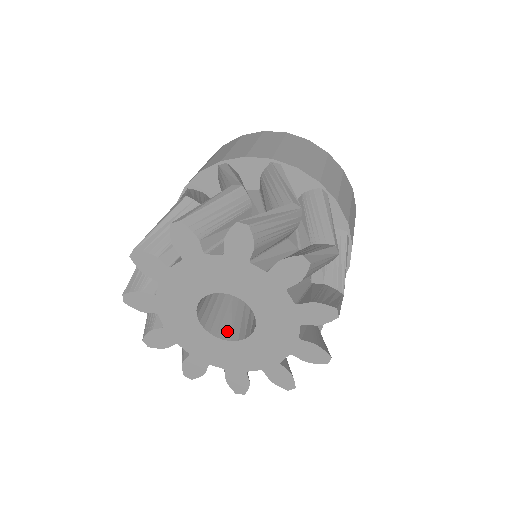
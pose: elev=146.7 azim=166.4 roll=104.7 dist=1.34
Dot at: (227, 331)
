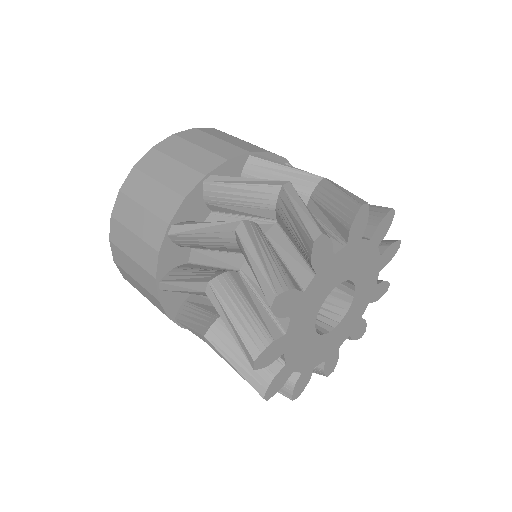
Dot at: (320, 325)
